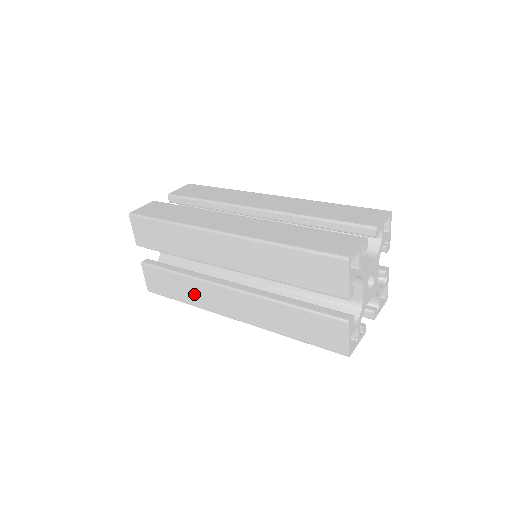
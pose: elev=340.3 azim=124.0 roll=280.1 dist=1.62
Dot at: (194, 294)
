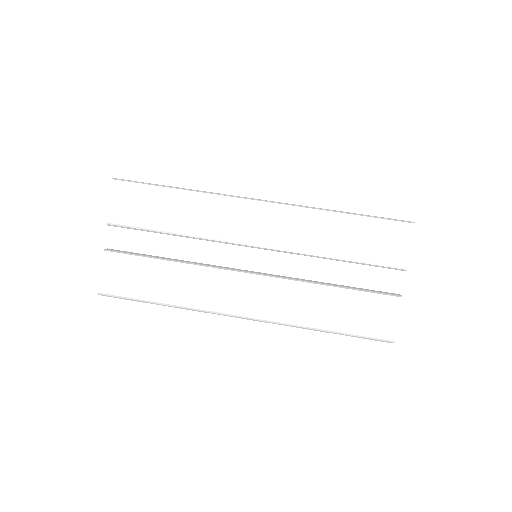
Dot at: occluded
